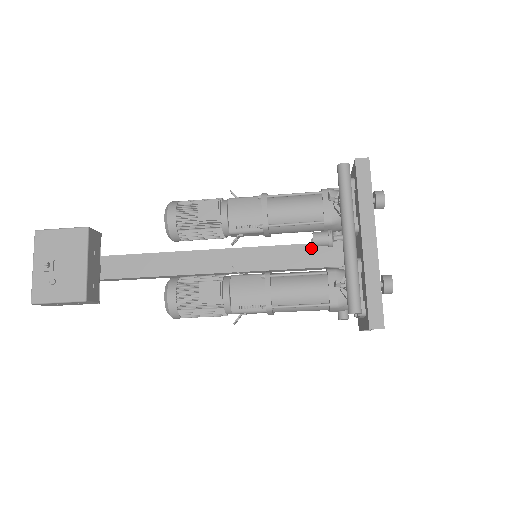
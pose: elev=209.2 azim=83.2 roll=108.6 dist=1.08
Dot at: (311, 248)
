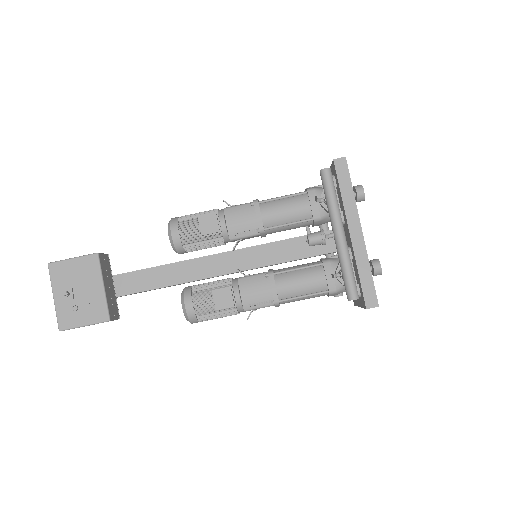
Dot at: (303, 240)
